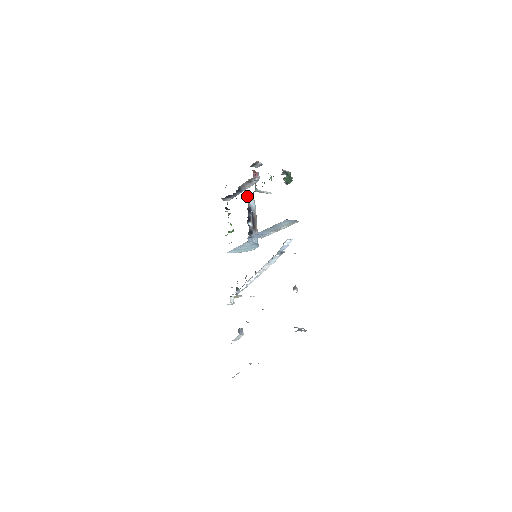
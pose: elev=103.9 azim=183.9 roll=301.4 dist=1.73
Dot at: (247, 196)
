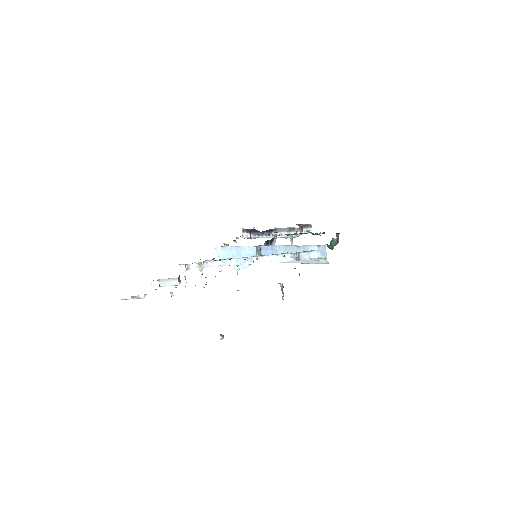
Dot at: occluded
